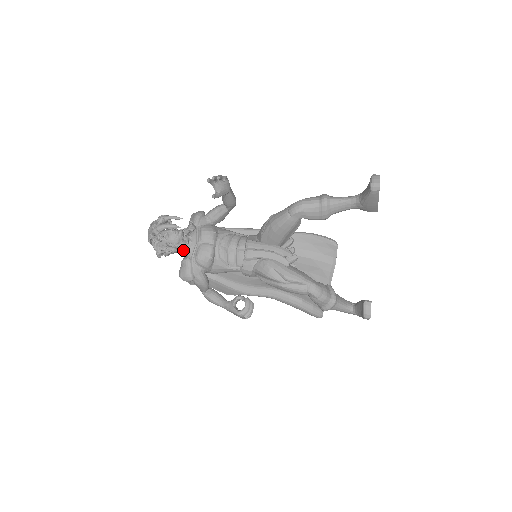
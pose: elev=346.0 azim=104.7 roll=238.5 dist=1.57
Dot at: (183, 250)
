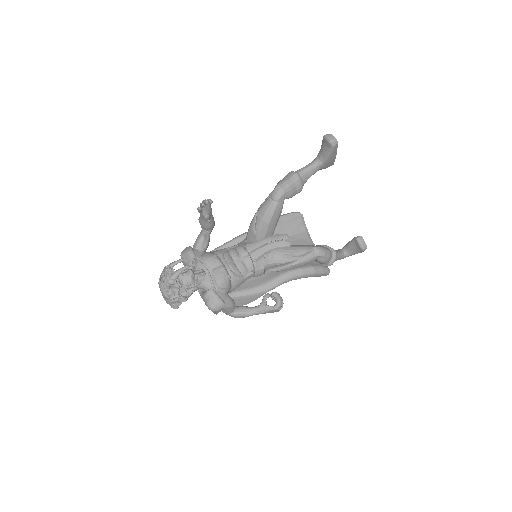
Dot at: (200, 286)
